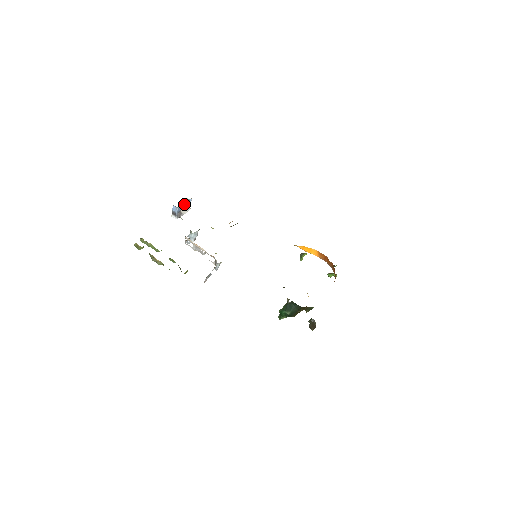
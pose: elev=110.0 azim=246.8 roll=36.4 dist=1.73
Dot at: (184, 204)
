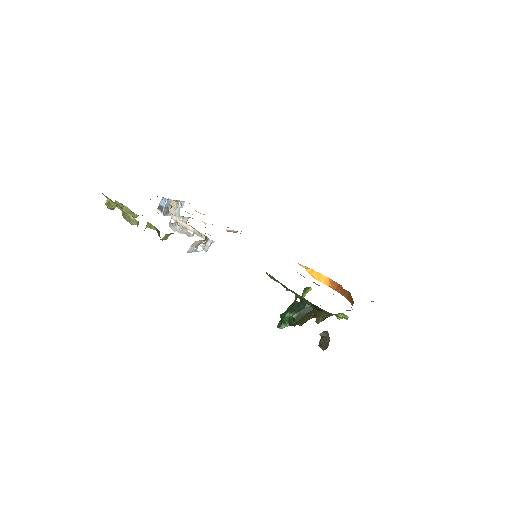
Dot at: (174, 205)
